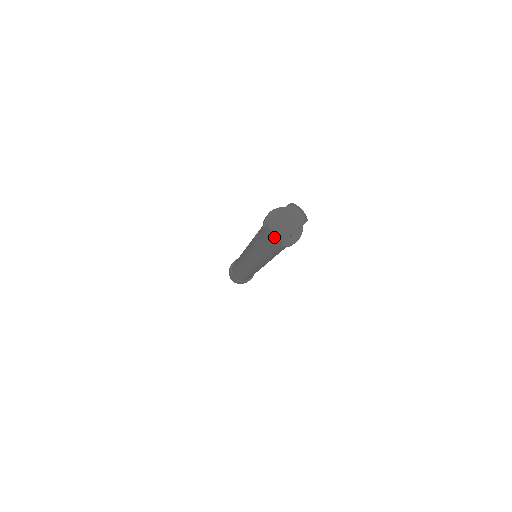
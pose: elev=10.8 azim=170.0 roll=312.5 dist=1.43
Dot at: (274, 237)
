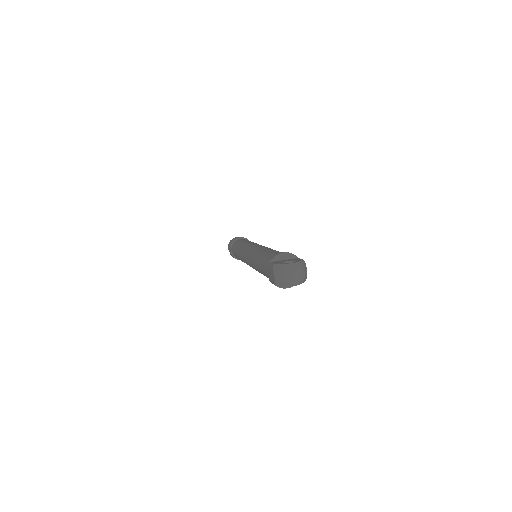
Dot at: (272, 276)
